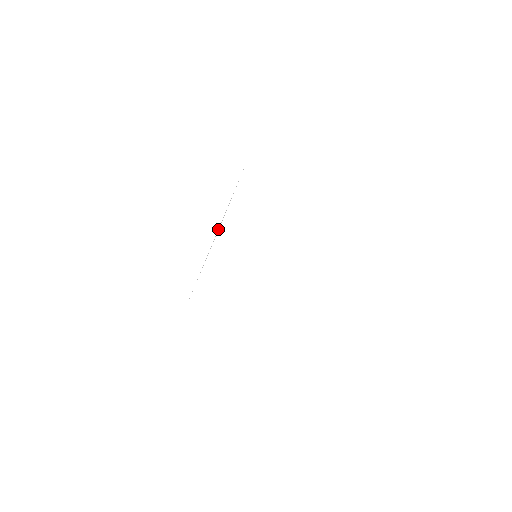
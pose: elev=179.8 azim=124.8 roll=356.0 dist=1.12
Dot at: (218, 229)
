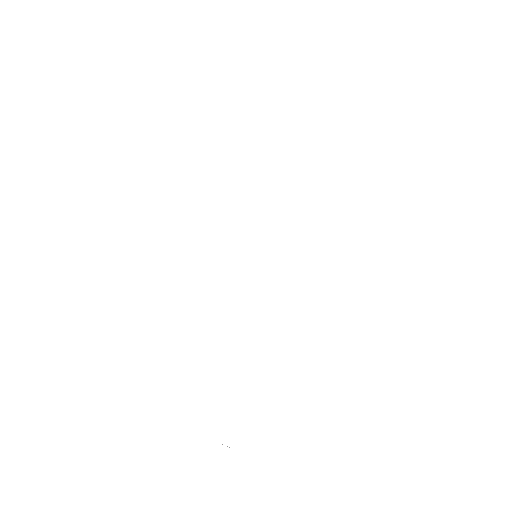
Dot at: occluded
